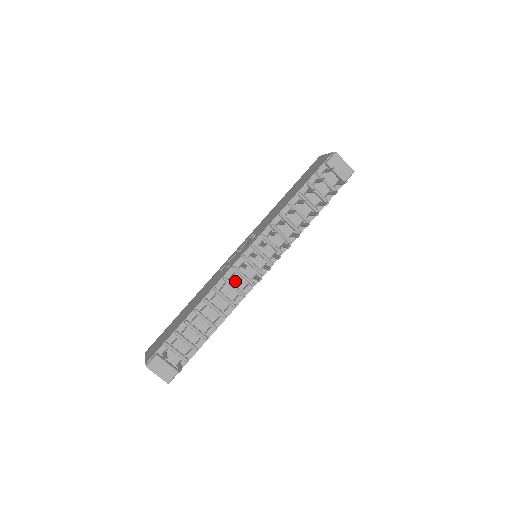
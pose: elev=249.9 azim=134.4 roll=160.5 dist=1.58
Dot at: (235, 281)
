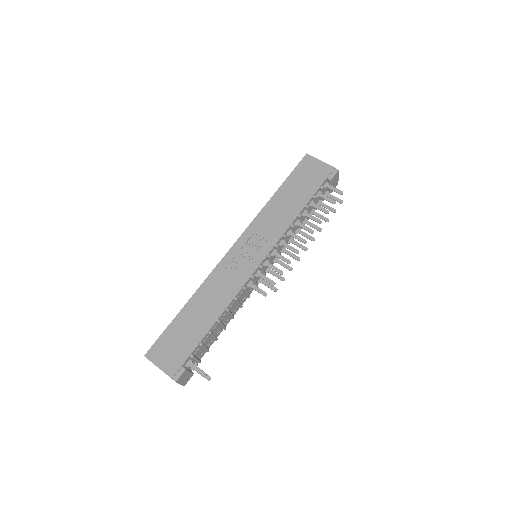
Dot at: occluded
